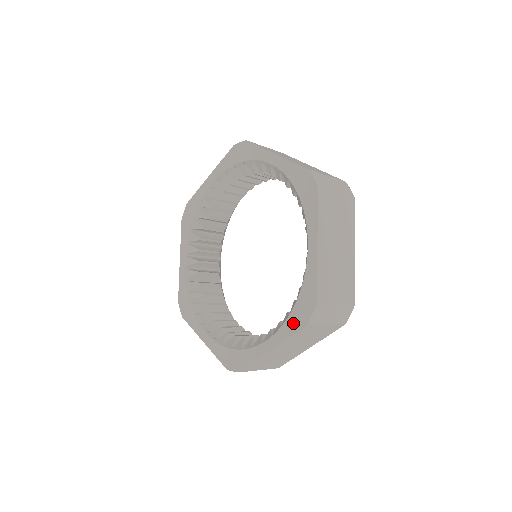
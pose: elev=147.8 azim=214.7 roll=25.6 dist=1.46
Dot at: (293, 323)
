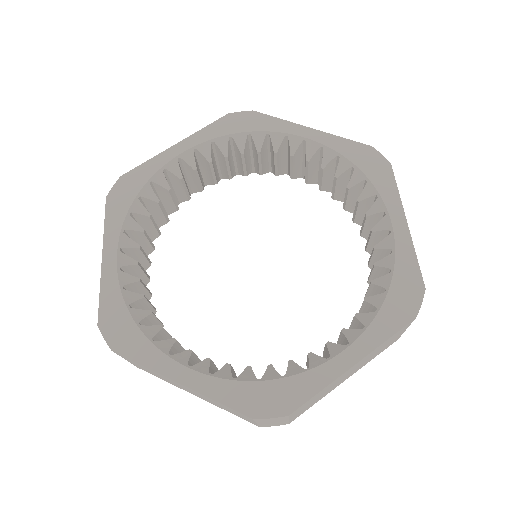
Dot at: (390, 319)
